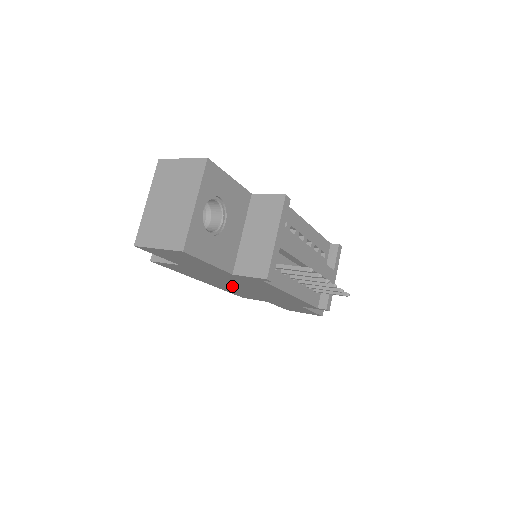
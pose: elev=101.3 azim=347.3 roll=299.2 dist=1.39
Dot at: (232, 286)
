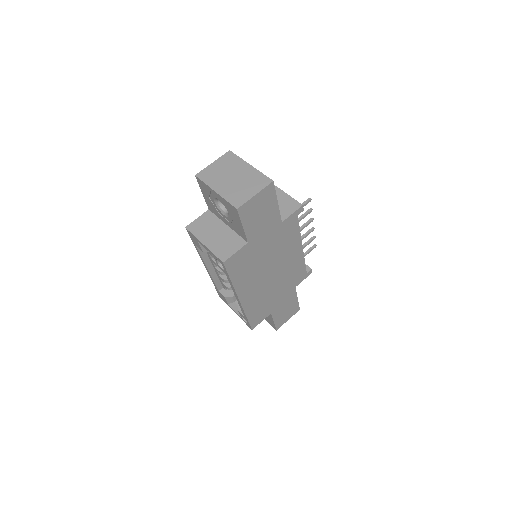
Dot at: (262, 280)
